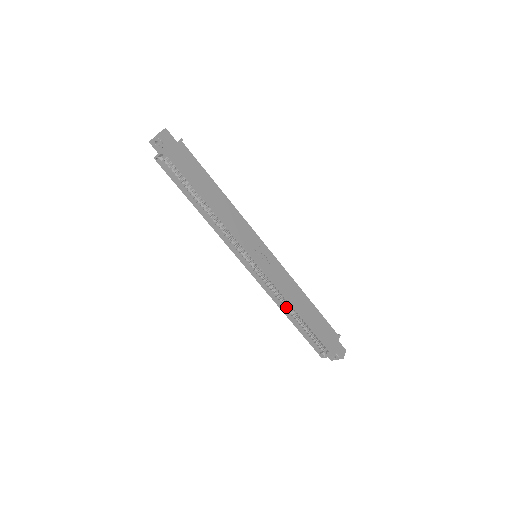
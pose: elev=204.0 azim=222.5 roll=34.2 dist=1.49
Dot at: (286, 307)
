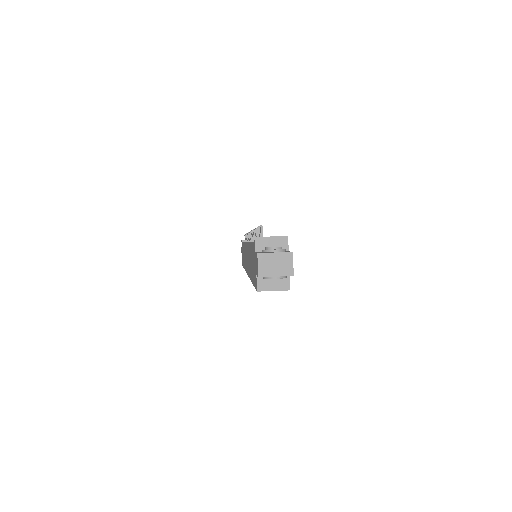
Dot at: occluded
